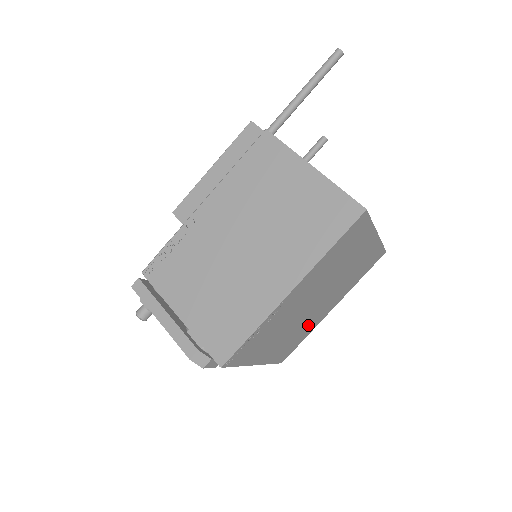
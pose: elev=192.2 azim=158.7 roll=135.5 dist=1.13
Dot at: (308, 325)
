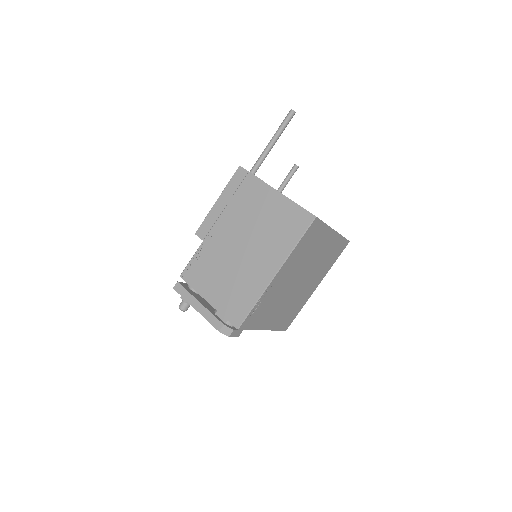
Dot at: (299, 300)
